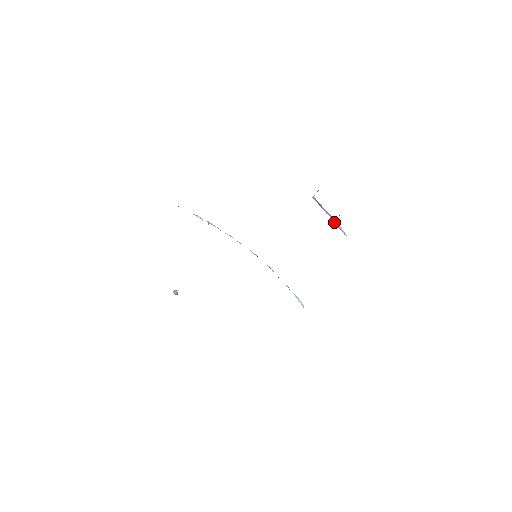
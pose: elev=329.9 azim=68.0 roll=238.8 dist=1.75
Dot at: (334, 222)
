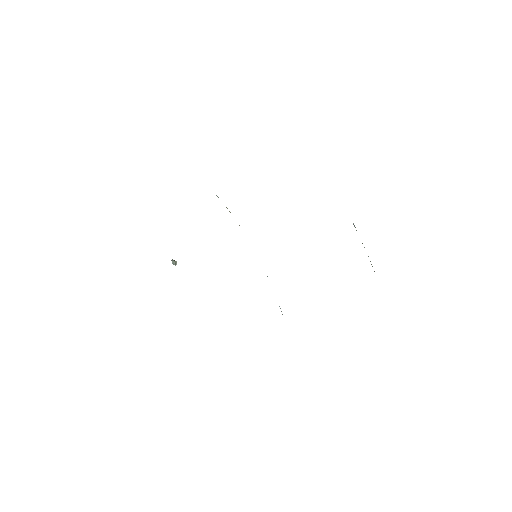
Dot at: occluded
